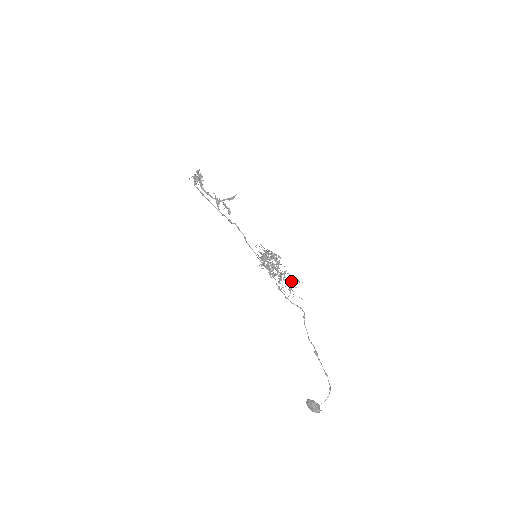
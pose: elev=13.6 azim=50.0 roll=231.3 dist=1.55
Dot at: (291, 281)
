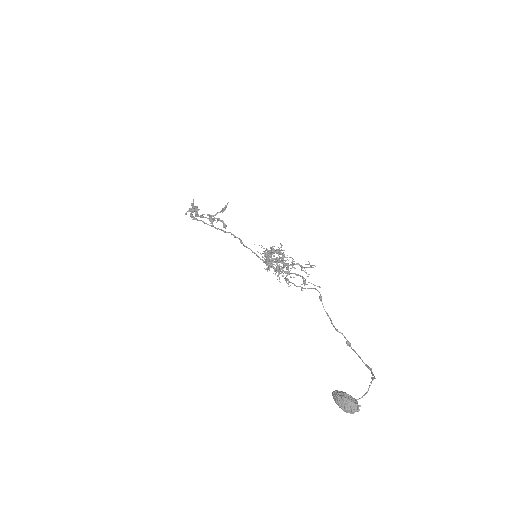
Dot at: (301, 269)
